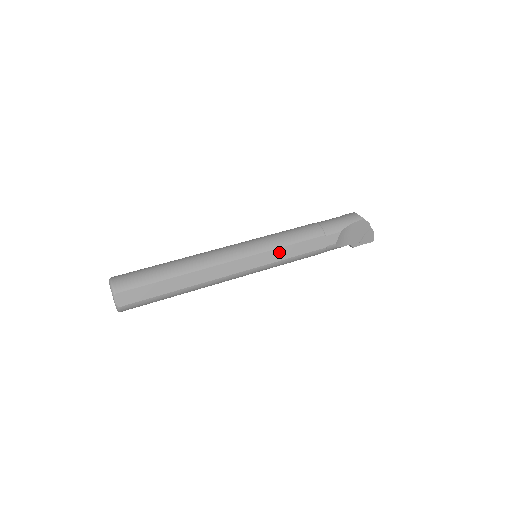
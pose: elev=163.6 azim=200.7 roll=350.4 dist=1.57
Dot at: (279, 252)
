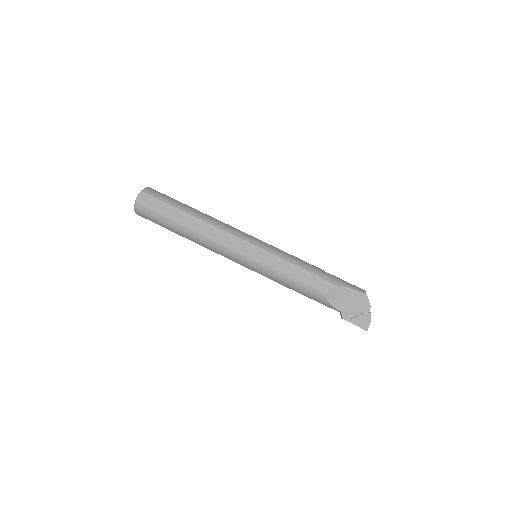
Dot at: (273, 259)
